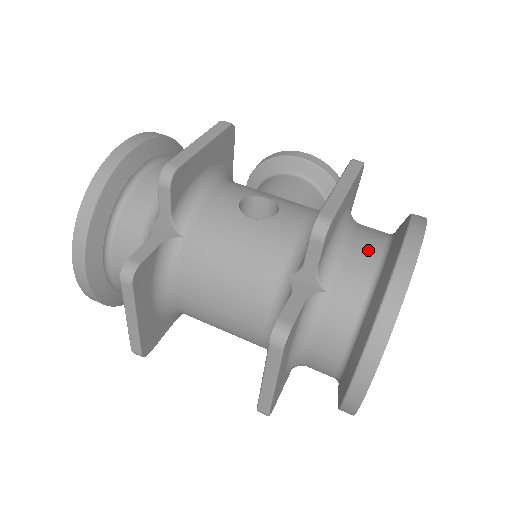
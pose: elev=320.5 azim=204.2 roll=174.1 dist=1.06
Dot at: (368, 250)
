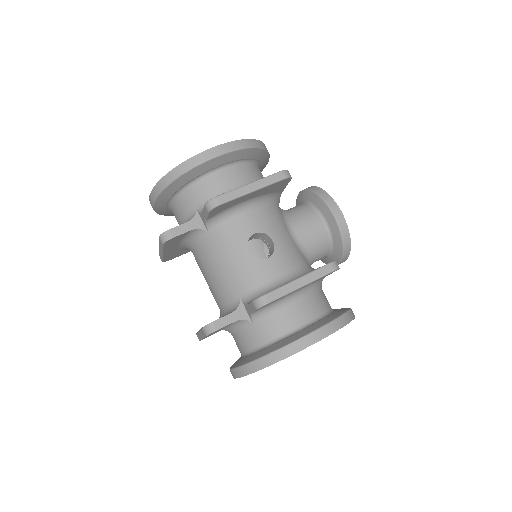
Dot at: (292, 320)
